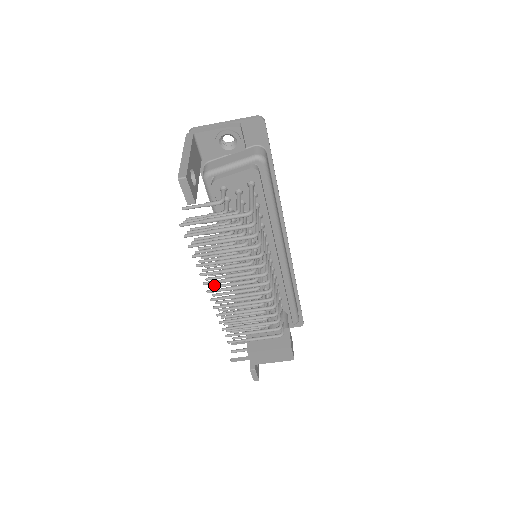
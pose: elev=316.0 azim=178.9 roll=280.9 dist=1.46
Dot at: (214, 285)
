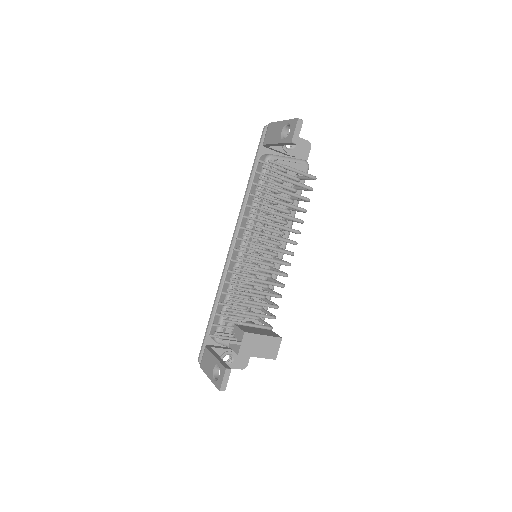
Dot at: (244, 245)
